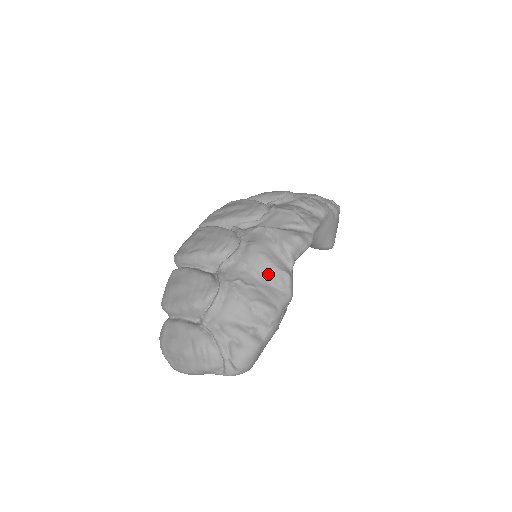
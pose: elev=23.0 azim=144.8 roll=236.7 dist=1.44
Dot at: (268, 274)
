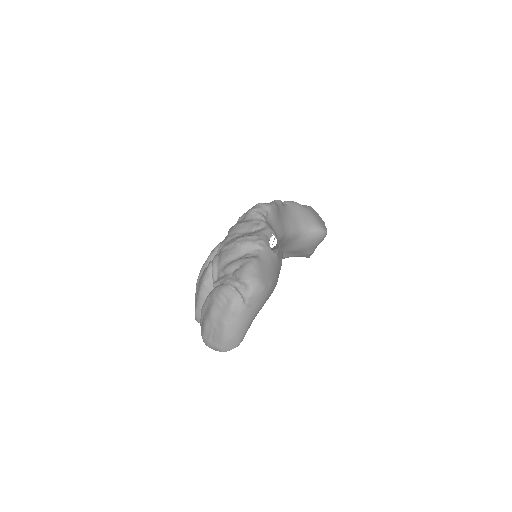
Dot at: (245, 229)
